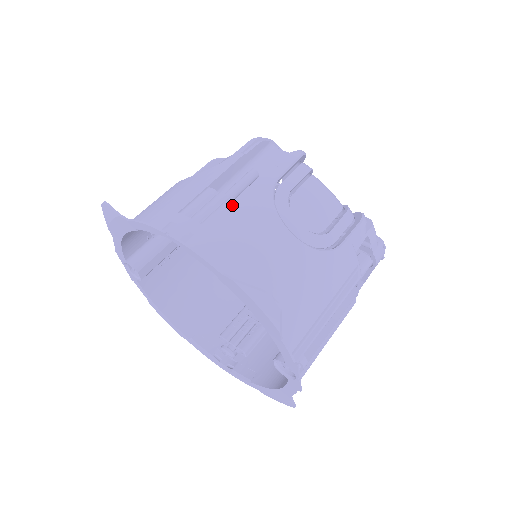
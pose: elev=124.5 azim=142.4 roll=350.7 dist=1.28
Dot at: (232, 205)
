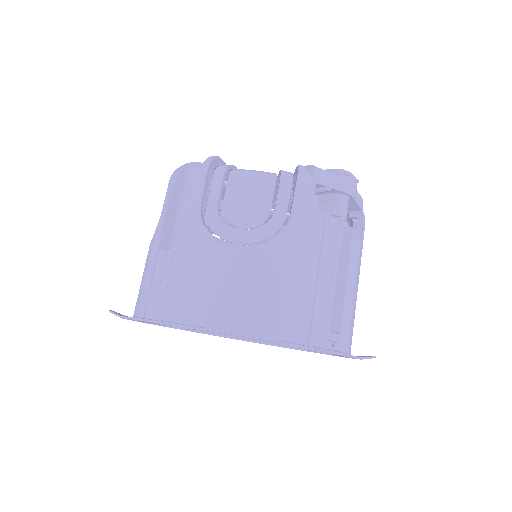
Dot at: (177, 258)
